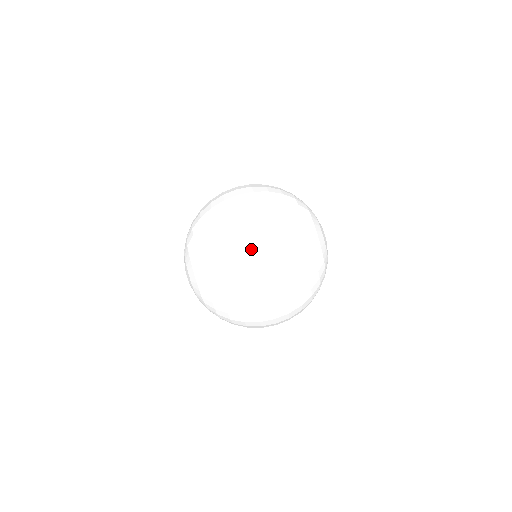
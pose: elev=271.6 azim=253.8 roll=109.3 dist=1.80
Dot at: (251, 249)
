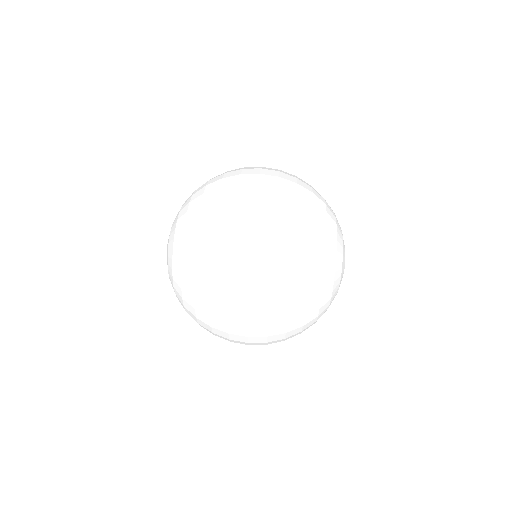
Dot at: occluded
